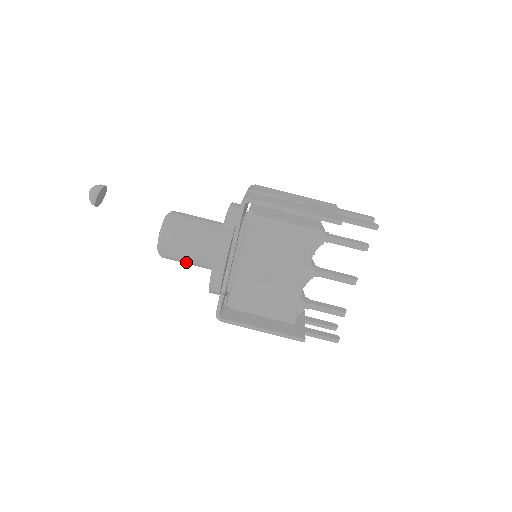
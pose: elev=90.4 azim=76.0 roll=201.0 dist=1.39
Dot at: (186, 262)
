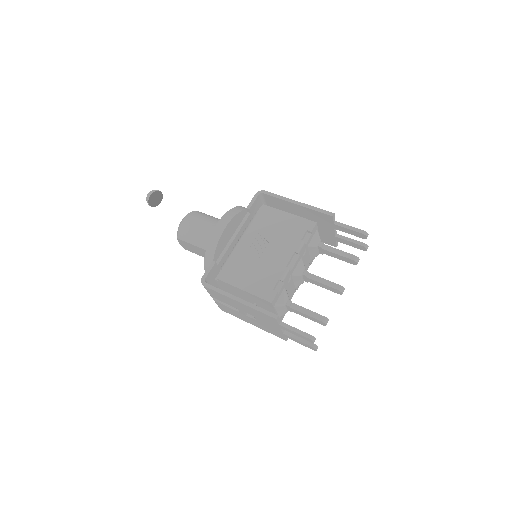
Dot at: (196, 242)
